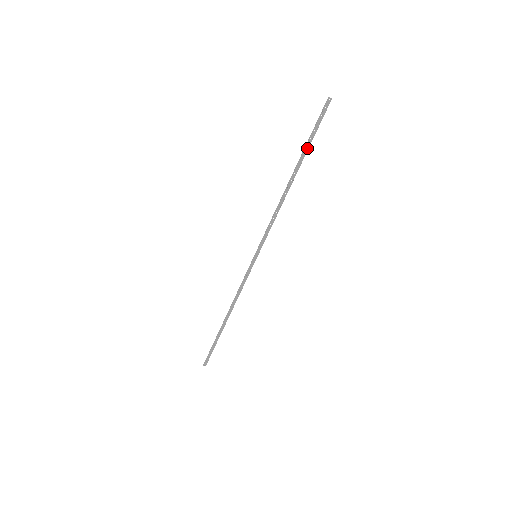
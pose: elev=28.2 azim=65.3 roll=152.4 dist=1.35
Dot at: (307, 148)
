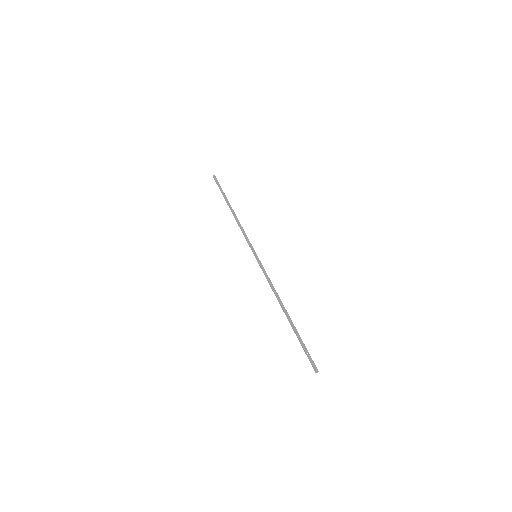
Dot at: (298, 336)
